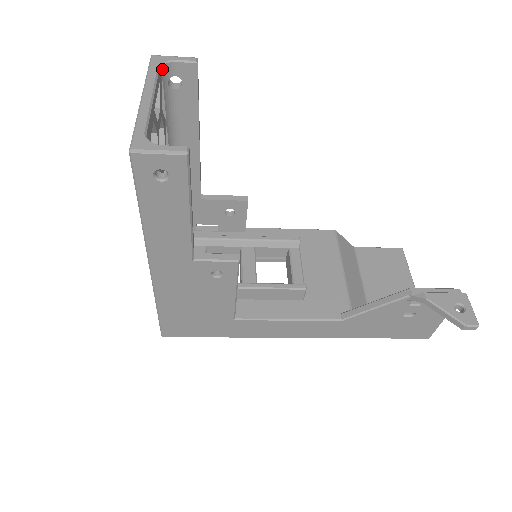
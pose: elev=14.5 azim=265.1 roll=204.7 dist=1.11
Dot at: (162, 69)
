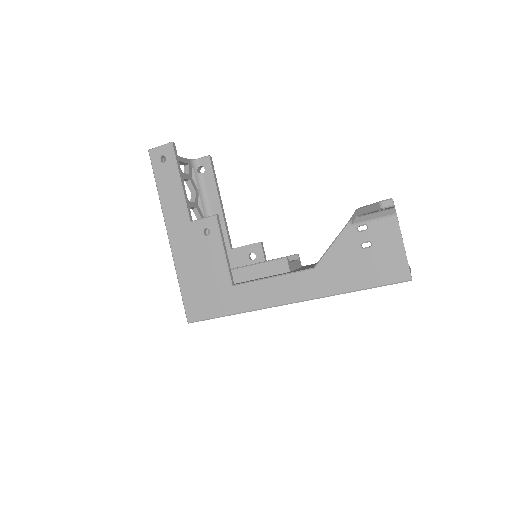
Dot at: (192, 162)
